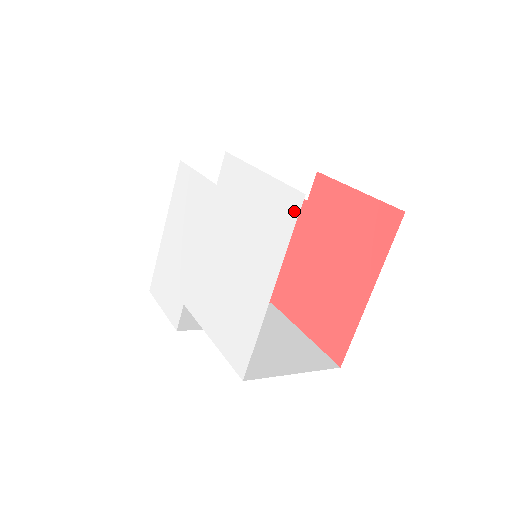
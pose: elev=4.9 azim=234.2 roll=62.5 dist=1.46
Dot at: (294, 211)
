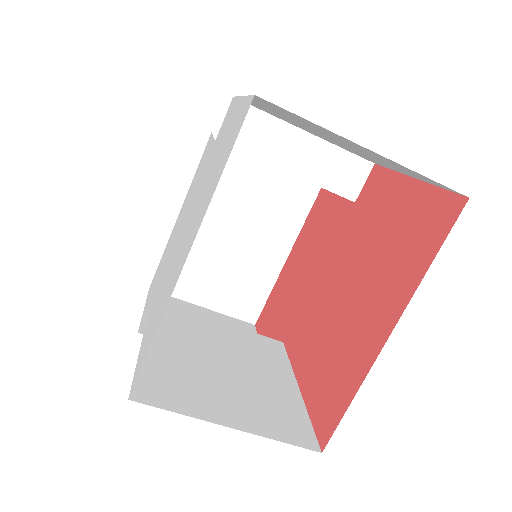
Dot at: (239, 127)
